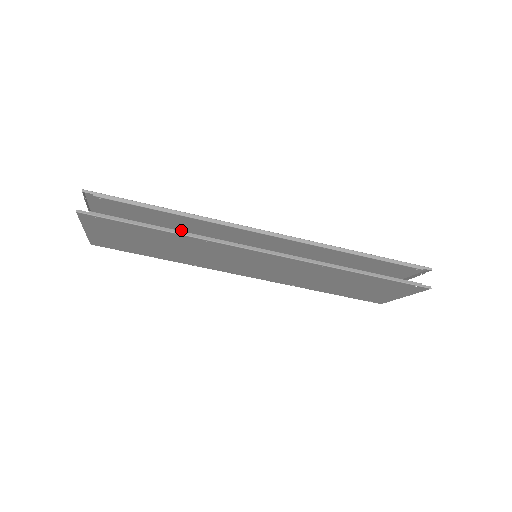
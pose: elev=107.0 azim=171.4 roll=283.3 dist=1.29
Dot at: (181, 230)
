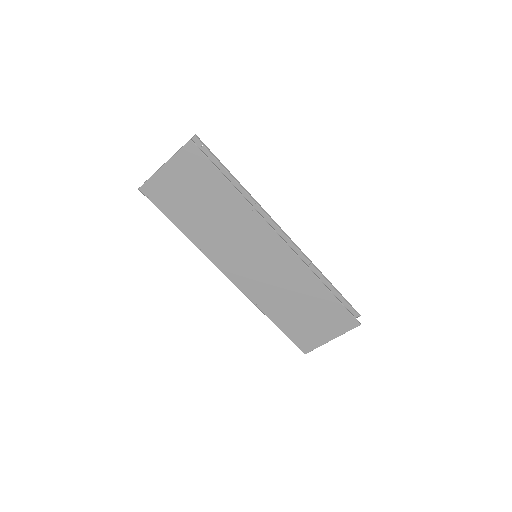
Dot at: occluded
